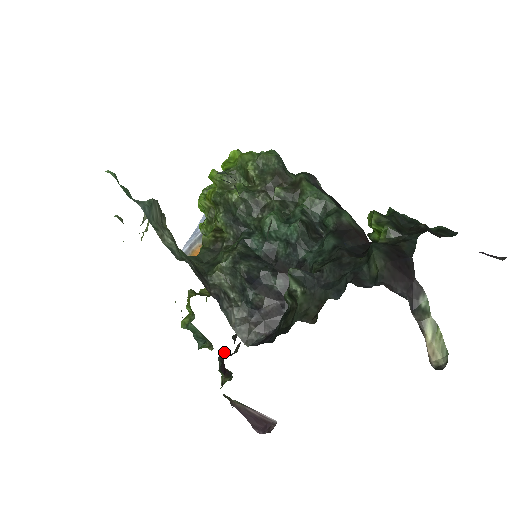
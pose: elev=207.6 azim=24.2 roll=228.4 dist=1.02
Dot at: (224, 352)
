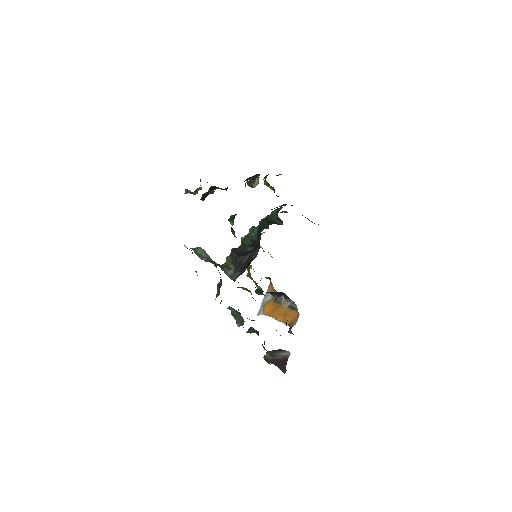
Dot at: occluded
